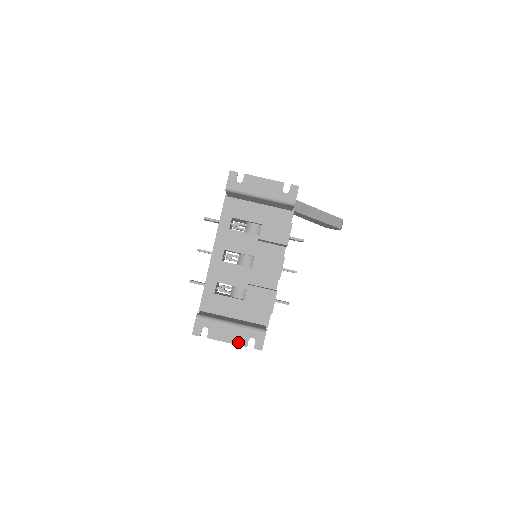
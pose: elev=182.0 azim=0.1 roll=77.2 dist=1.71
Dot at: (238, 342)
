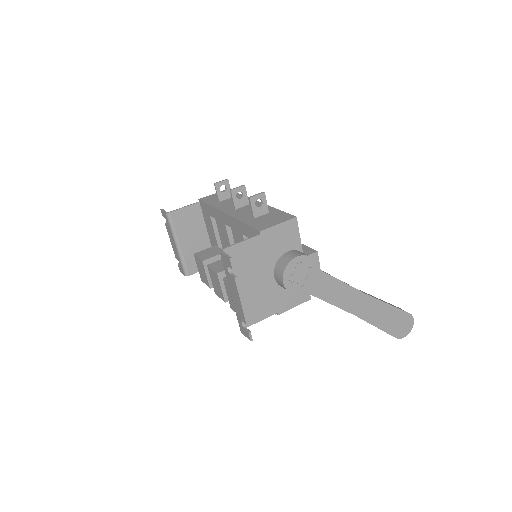
Dot at: (174, 251)
